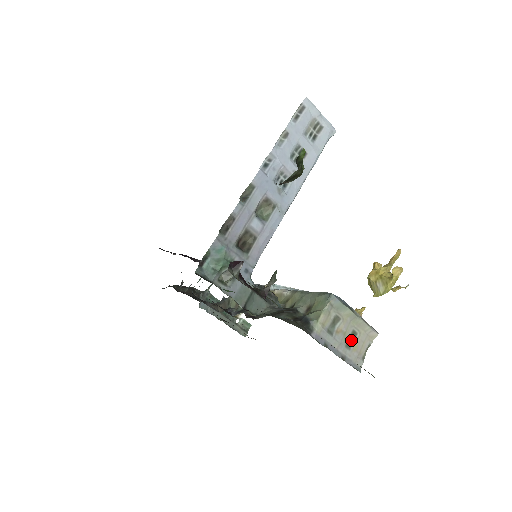
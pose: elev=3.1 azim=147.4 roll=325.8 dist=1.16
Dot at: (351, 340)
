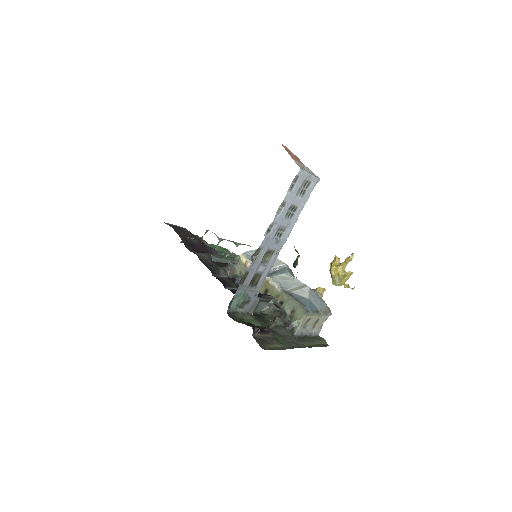
Dot at: (316, 324)
